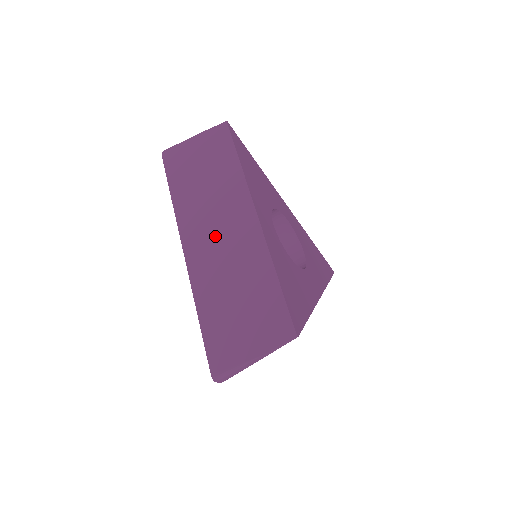
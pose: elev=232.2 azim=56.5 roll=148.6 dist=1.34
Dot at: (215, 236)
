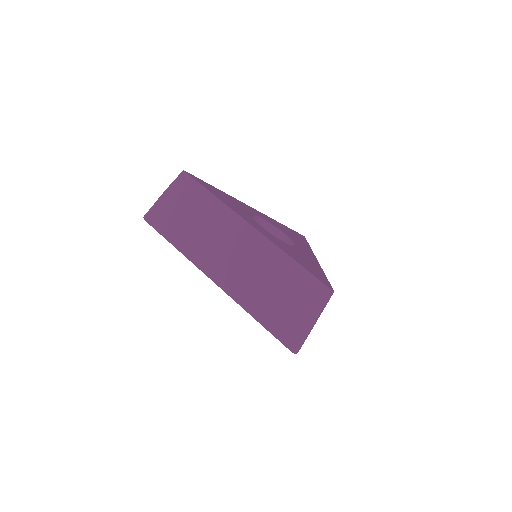
Dot at: (231, 258)
